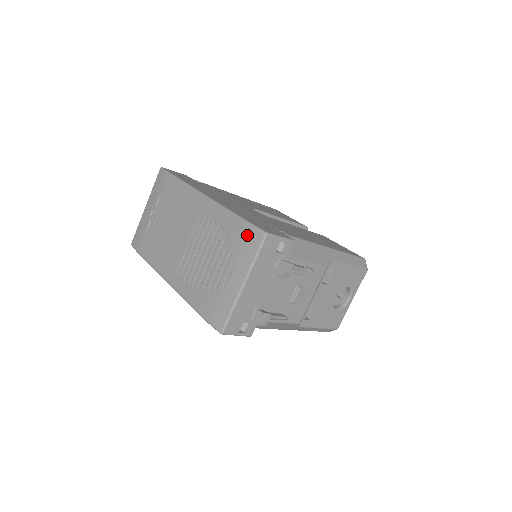
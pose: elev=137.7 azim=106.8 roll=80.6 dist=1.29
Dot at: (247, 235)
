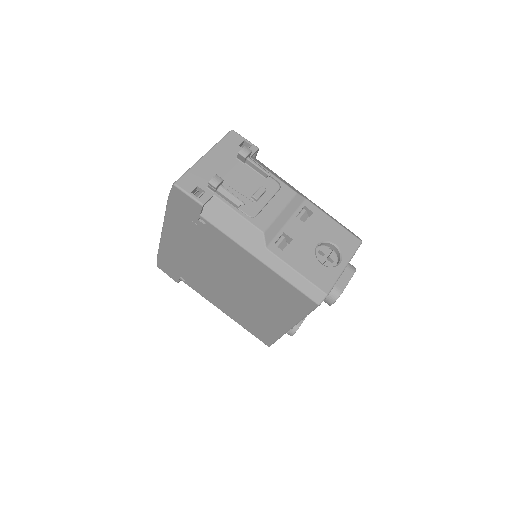
Dot at: occluded
